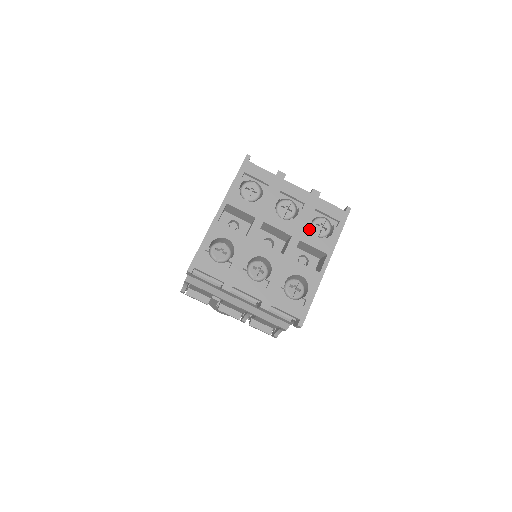
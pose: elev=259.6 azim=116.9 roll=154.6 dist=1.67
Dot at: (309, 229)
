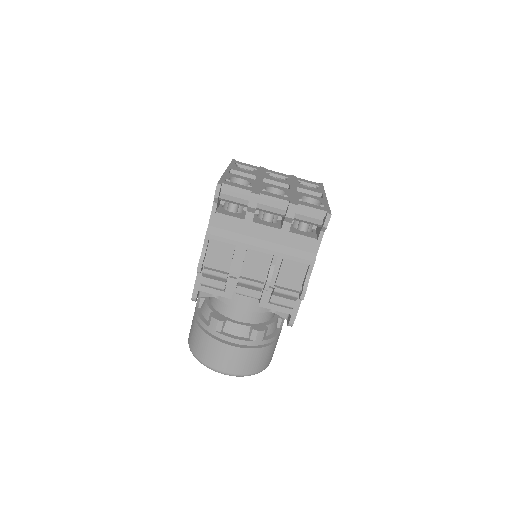
Dot at: (300, 185)
